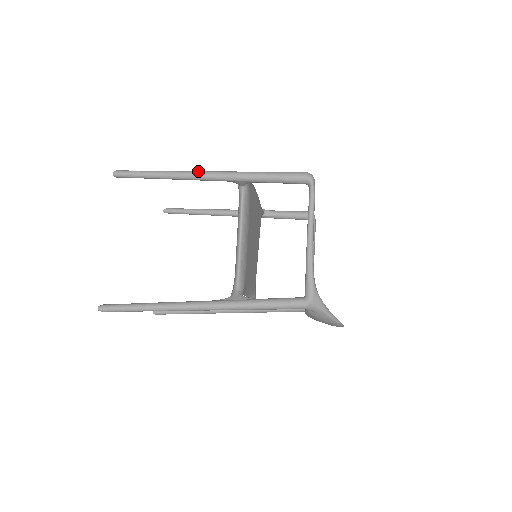
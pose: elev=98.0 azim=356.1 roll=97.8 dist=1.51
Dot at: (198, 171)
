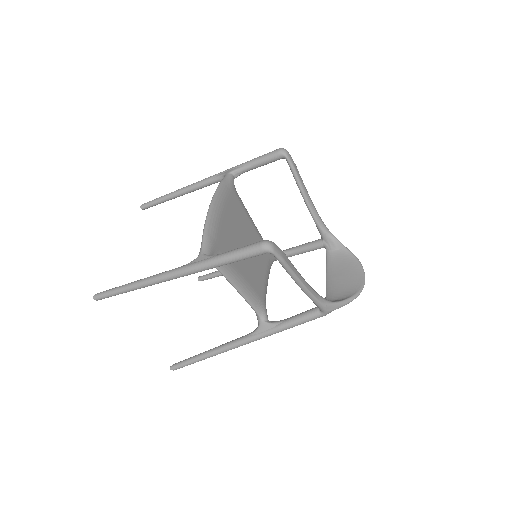
Dot at: (161, 277)
